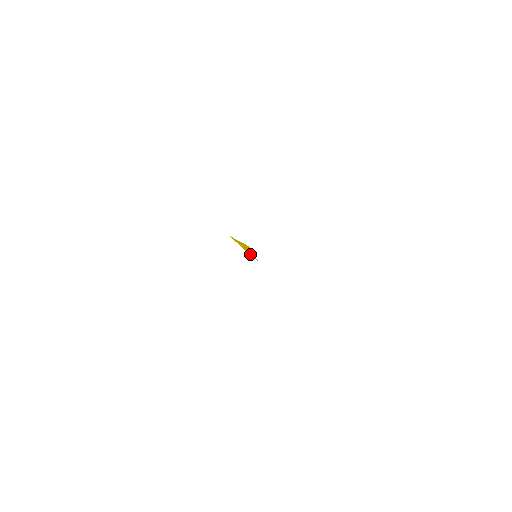
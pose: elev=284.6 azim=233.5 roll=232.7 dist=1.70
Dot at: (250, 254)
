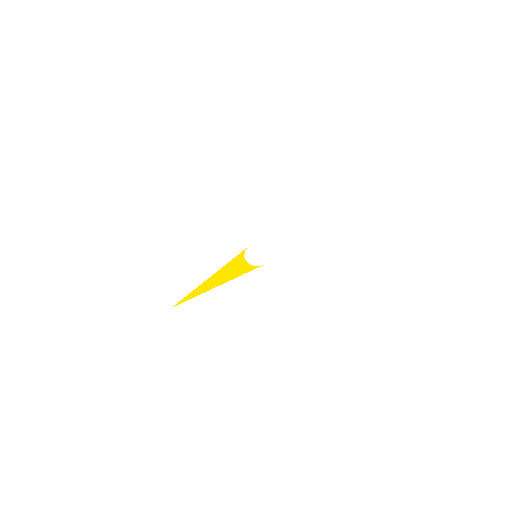
Dot at: (235, 276)
